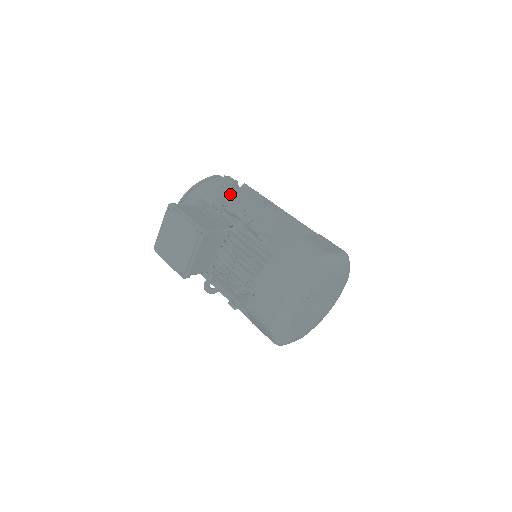
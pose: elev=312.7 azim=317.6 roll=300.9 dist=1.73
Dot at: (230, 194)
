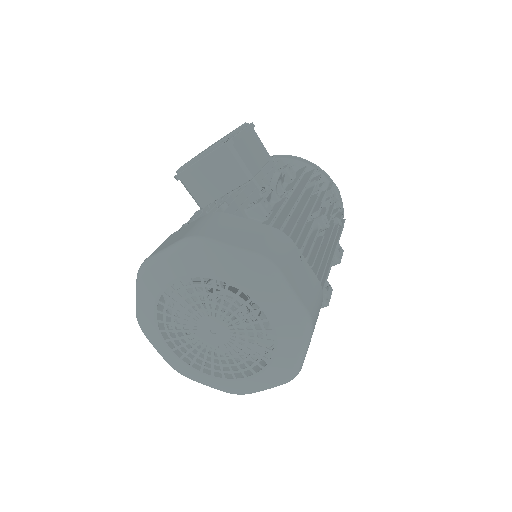
Dot at: (308, 178)
